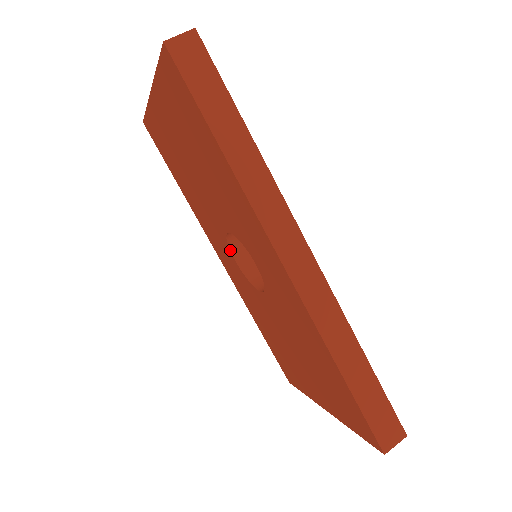
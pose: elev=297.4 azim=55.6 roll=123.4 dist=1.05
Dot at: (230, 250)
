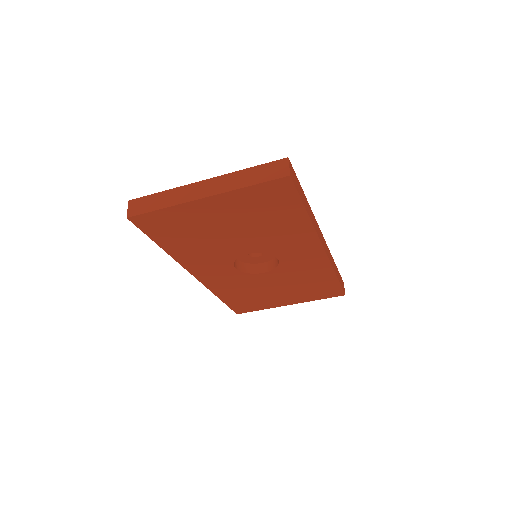
Dot at: occluded
